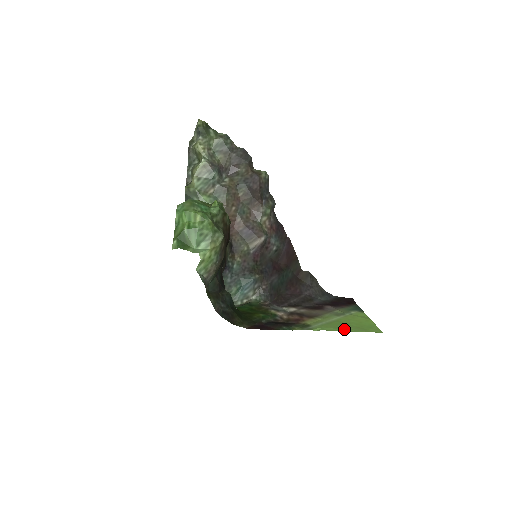
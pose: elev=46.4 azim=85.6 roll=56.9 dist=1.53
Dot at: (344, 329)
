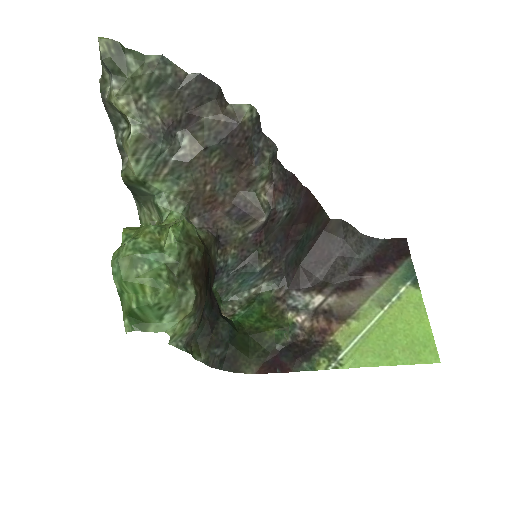
Dot at: (386, 359)
